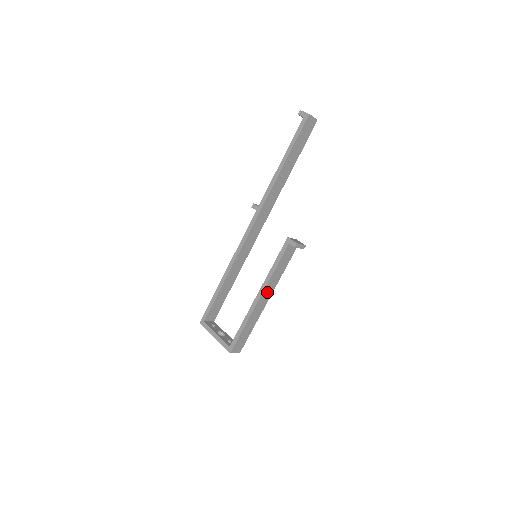
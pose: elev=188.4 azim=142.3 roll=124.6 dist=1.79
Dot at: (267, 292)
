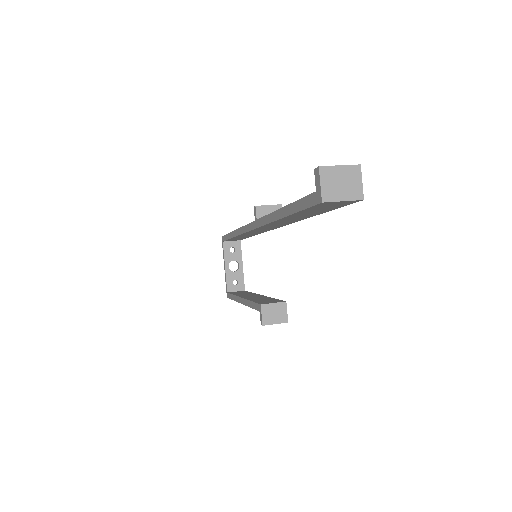
Dot at: occluded
